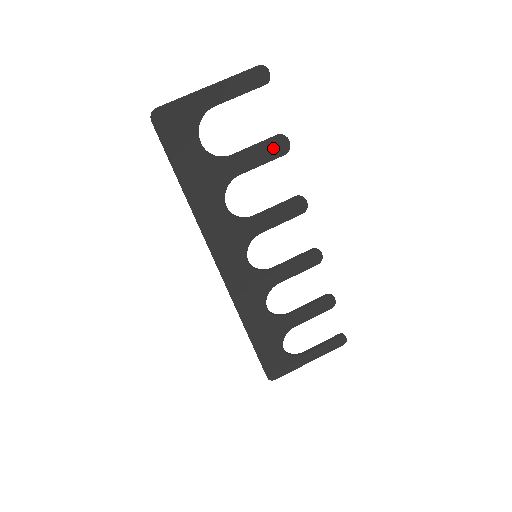
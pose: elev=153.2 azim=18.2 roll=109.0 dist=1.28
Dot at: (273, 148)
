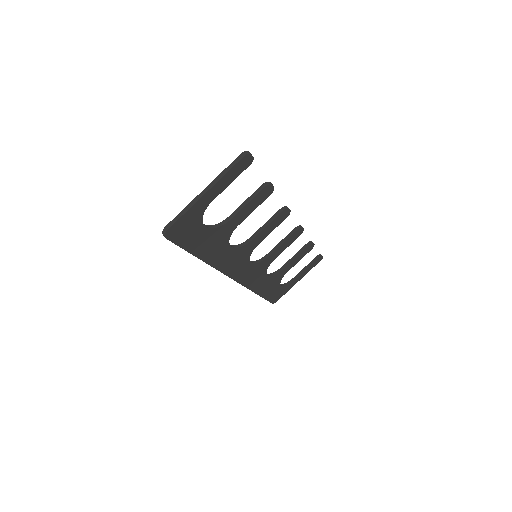
Dot at: (261, 196)
